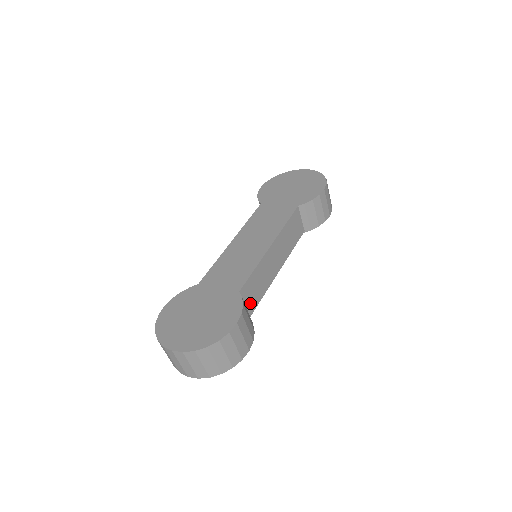
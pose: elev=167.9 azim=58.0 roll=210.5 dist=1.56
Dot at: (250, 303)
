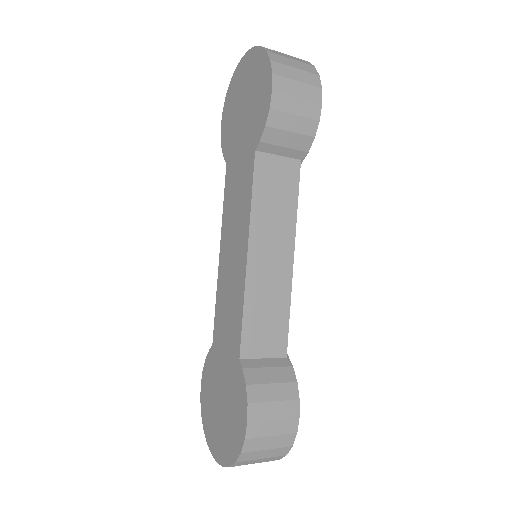
Dot at: (272, 346)
